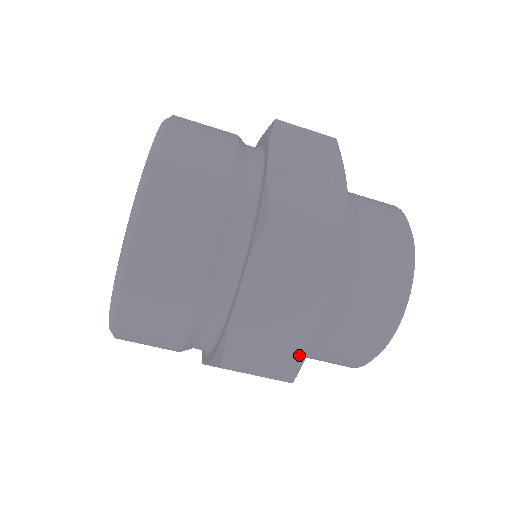
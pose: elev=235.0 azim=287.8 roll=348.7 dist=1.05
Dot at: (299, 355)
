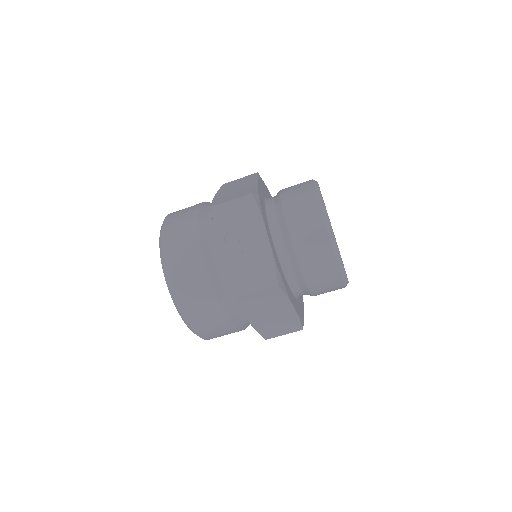
Dot at: (297, 323)
